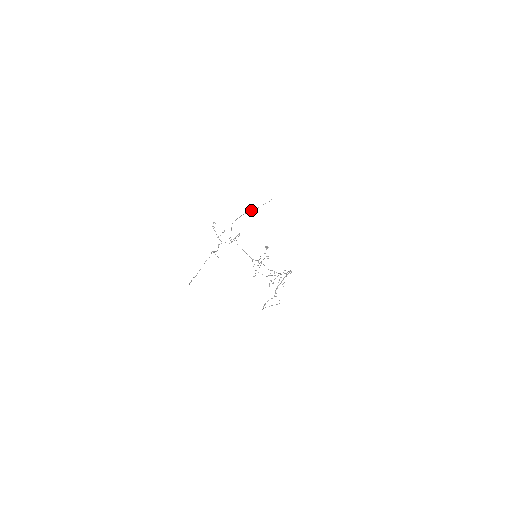
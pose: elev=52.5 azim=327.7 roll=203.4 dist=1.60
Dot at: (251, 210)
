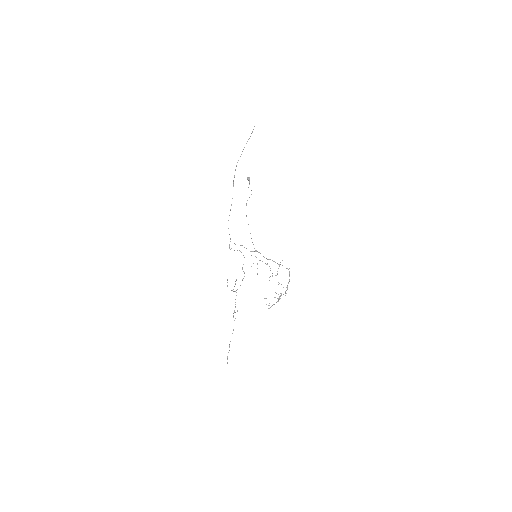
Dot at: occluded
